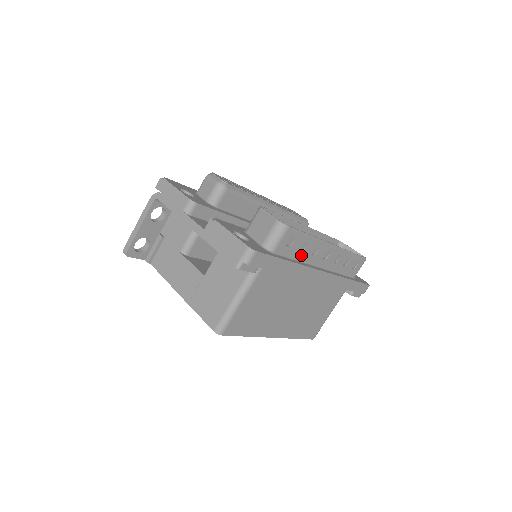
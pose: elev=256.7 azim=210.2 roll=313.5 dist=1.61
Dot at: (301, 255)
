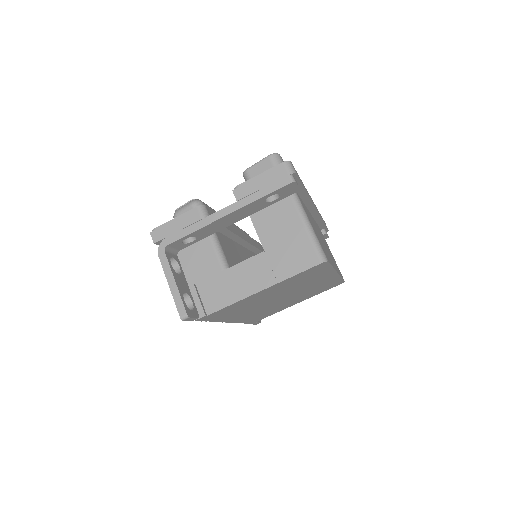
Dot at: occluded
